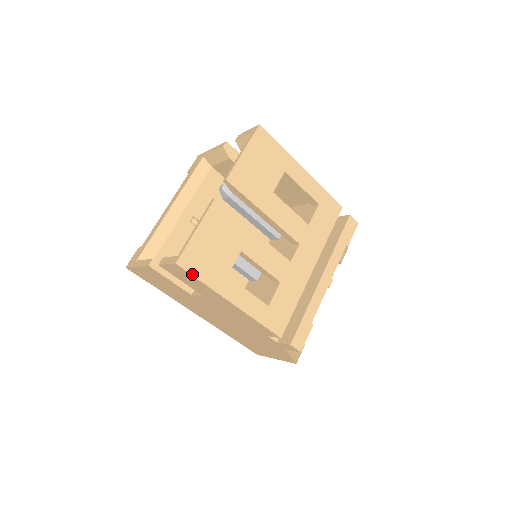
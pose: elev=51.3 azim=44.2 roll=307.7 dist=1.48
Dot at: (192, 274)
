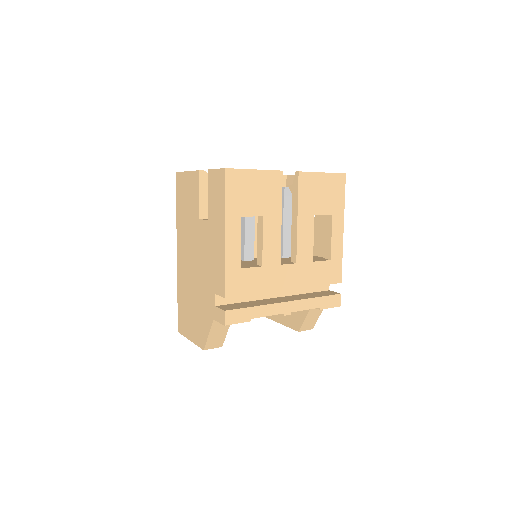
Dot at: (226, 186)
